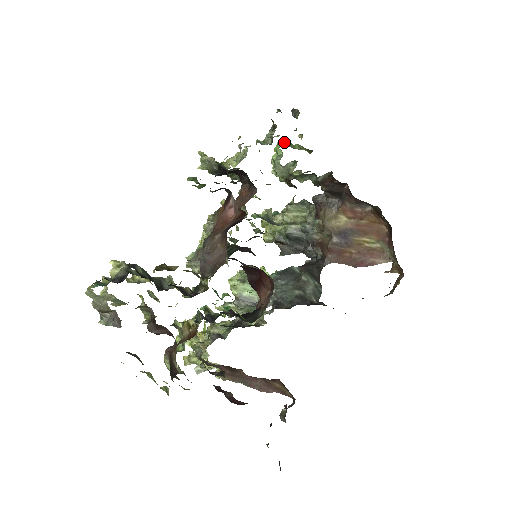
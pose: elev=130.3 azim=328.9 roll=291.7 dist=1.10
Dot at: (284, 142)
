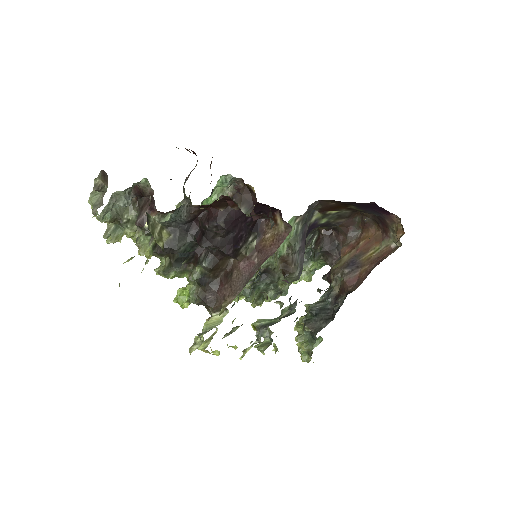
Dot at: occluded
